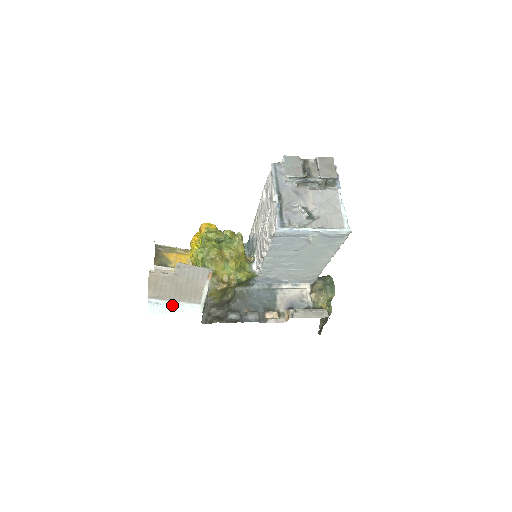
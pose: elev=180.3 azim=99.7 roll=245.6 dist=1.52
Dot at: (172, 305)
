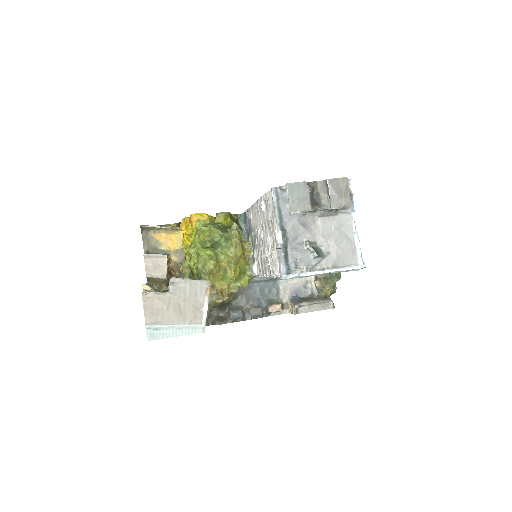
Dot at: (172, 329)
